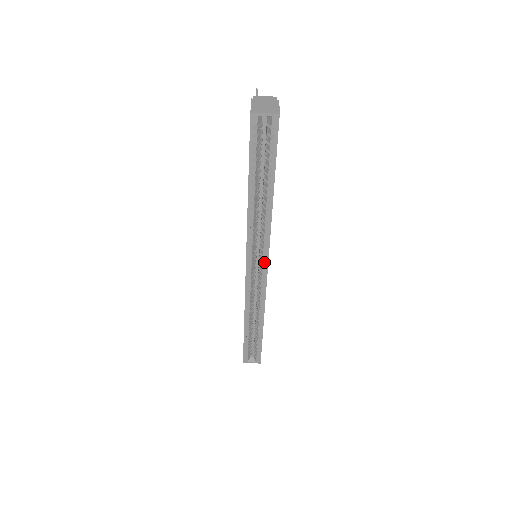
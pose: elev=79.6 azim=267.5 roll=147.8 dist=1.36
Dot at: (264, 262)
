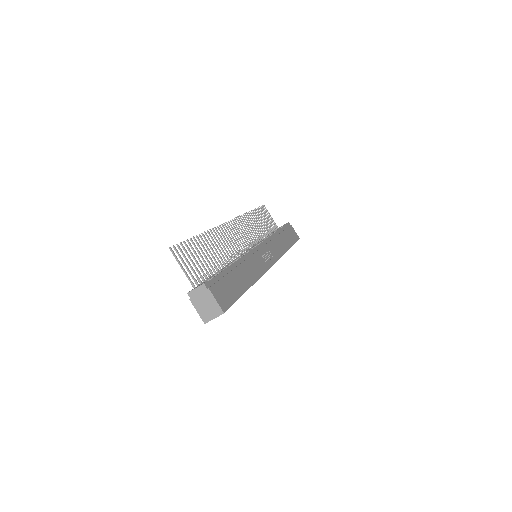
Dot at: occluded
